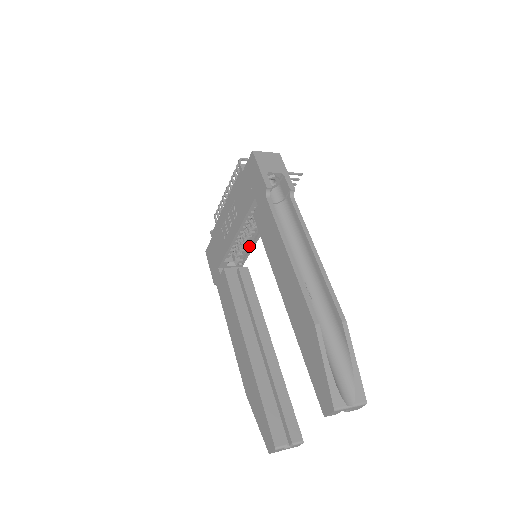
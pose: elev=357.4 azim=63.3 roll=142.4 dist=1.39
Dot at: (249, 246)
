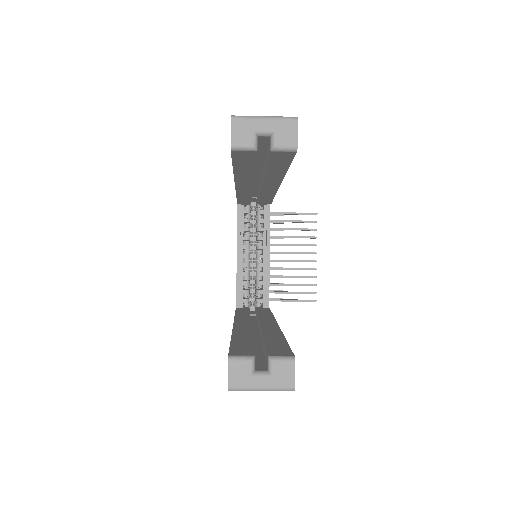
Dot at: (265, 281)
